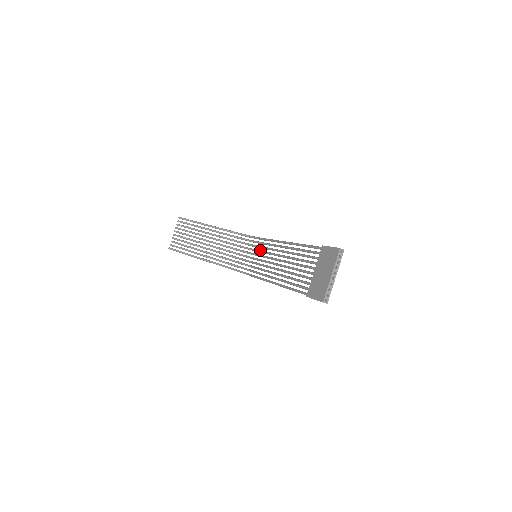
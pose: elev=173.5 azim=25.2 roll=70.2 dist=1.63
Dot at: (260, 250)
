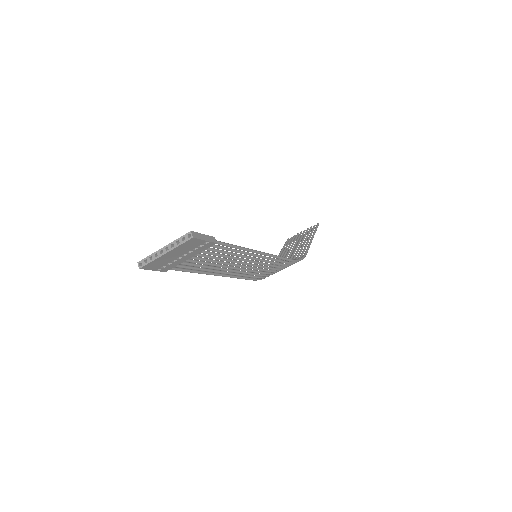
Dot at: occluded
